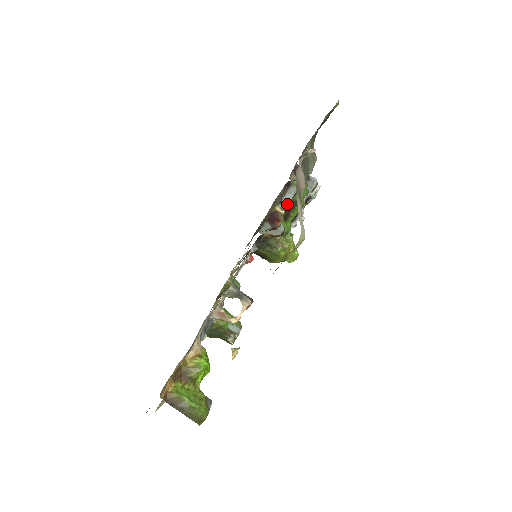
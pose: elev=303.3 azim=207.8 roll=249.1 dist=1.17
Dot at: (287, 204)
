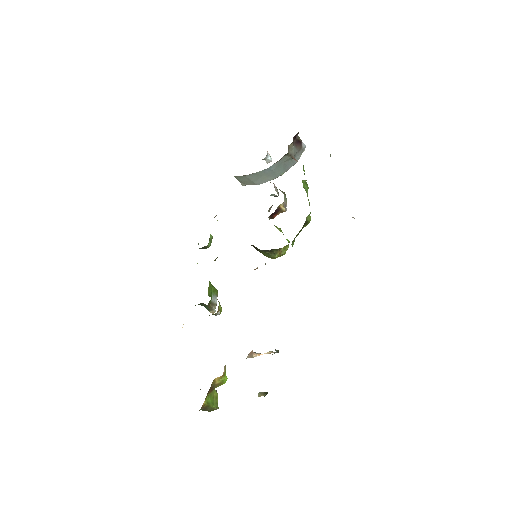
Dot at: (275, 169)
